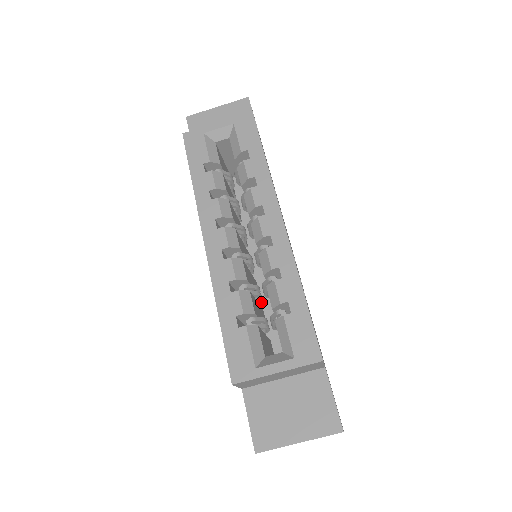
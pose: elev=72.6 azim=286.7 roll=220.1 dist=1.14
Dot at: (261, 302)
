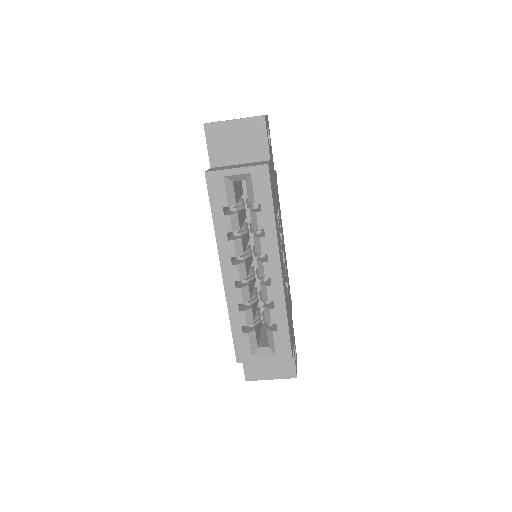
Dot at: (256, 281)
